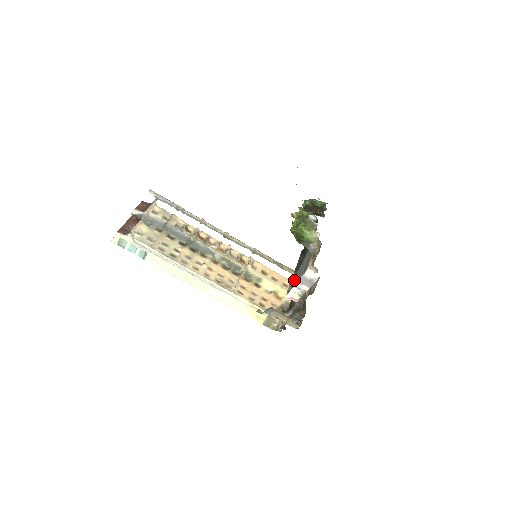
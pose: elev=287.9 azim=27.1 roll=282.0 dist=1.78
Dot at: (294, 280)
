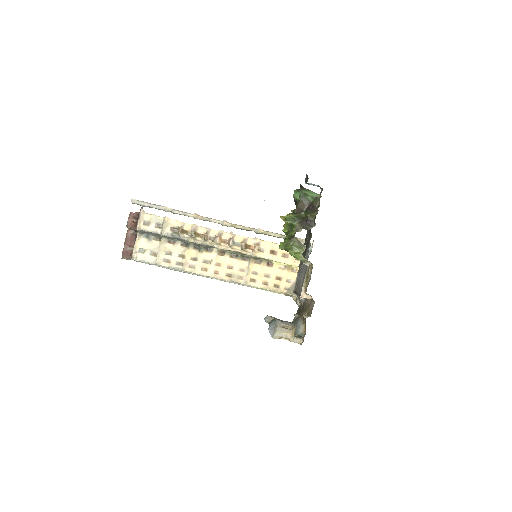
Dot at: (299, 274)
